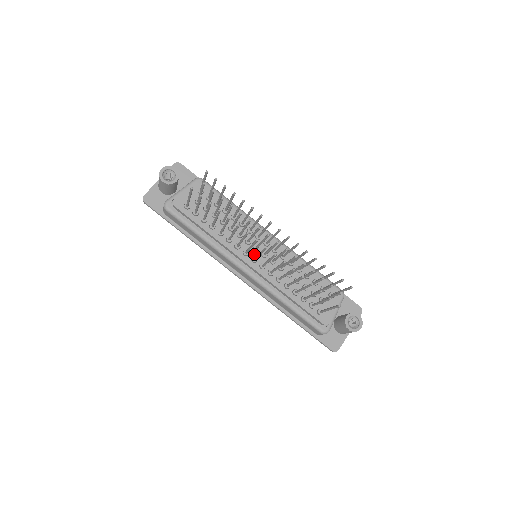
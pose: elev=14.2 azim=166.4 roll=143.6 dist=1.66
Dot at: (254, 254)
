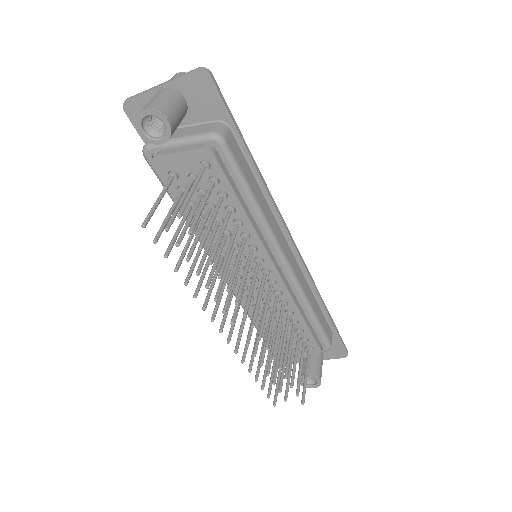
Dot at: (241, 272)
